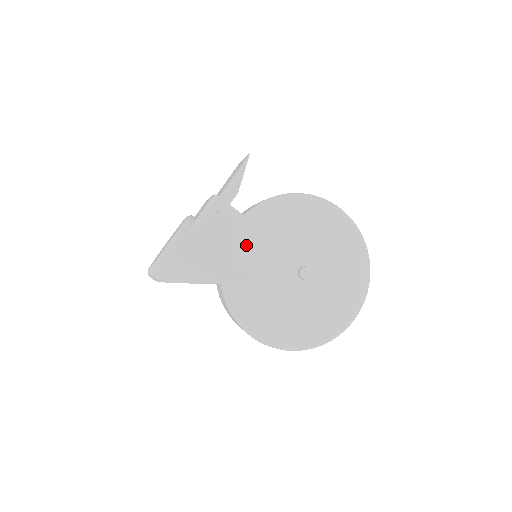
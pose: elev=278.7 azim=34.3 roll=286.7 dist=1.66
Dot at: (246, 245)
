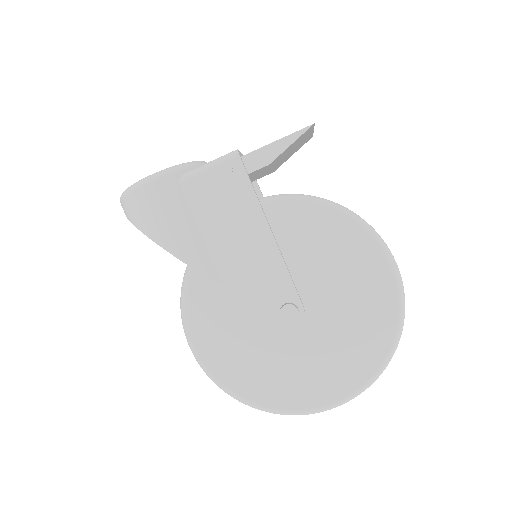
Dot at: (237, 233)
